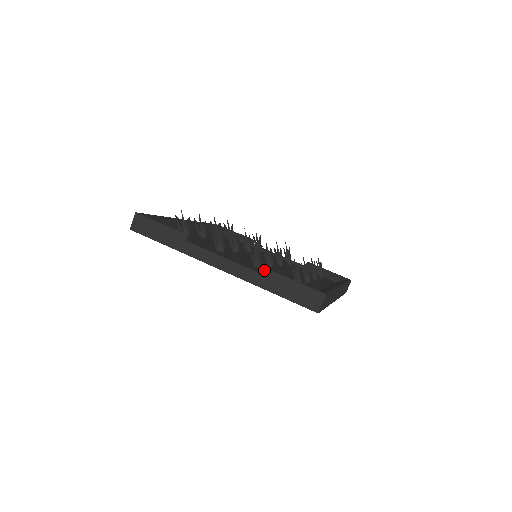
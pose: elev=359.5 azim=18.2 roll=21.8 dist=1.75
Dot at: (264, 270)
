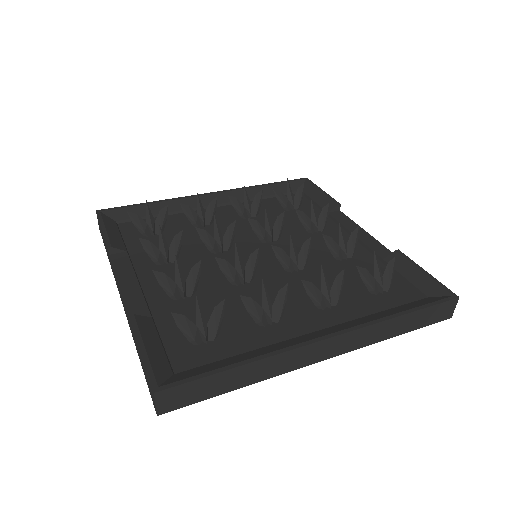
Dot at: (130, 321)
